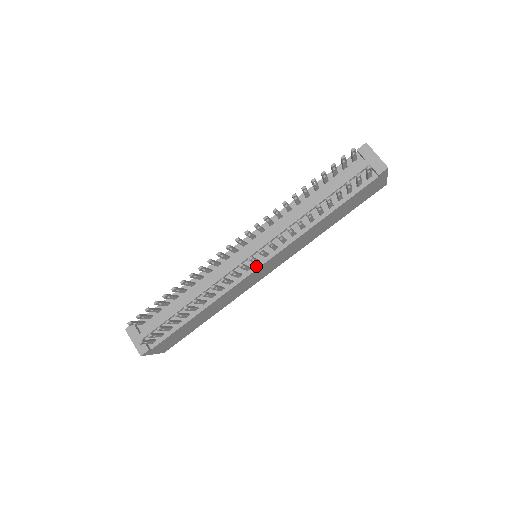
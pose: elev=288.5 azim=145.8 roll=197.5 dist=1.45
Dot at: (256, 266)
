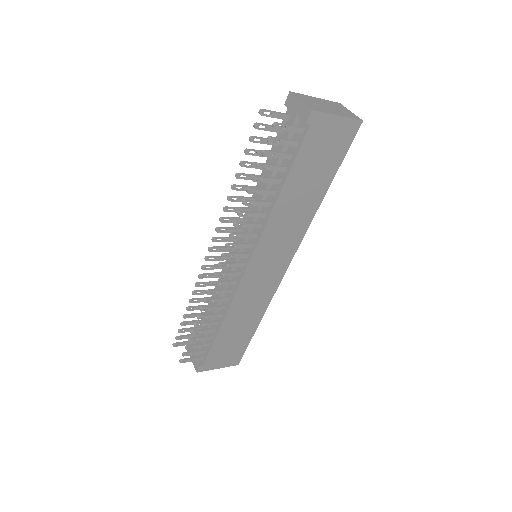
Dot at: (244, 269)
